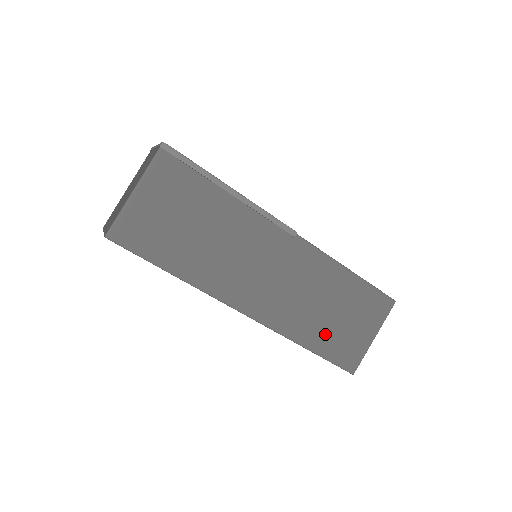
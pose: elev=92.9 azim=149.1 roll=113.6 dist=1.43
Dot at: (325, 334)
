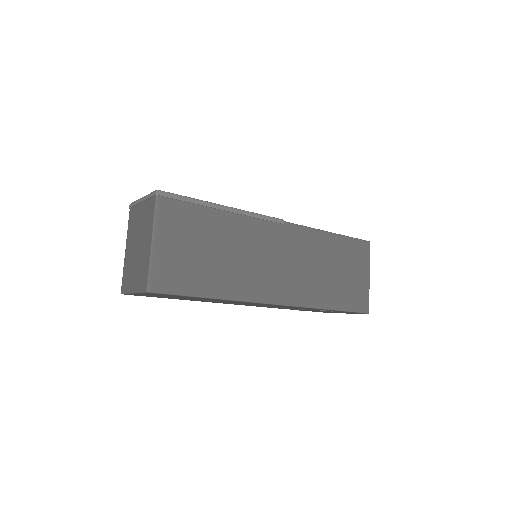
Dot at: (337, 291)
